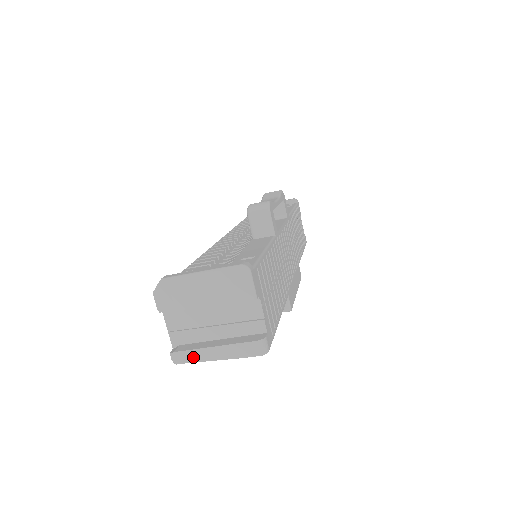
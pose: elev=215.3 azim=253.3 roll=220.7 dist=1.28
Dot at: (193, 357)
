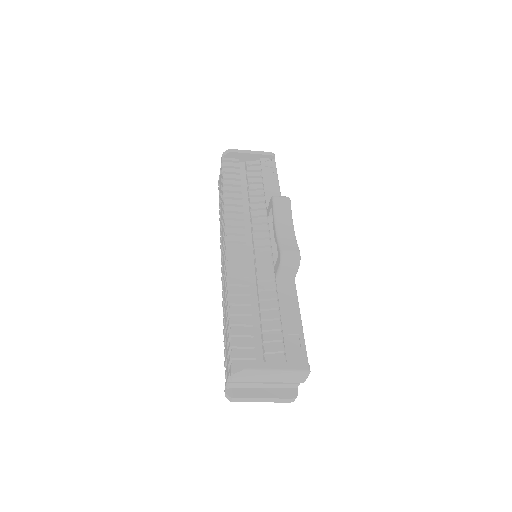
Dot at: (245, 400)
